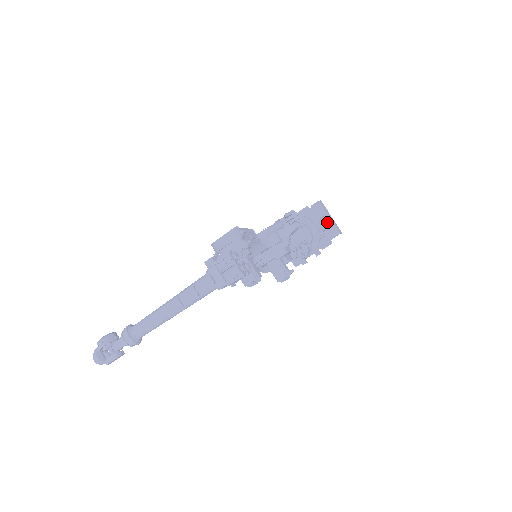
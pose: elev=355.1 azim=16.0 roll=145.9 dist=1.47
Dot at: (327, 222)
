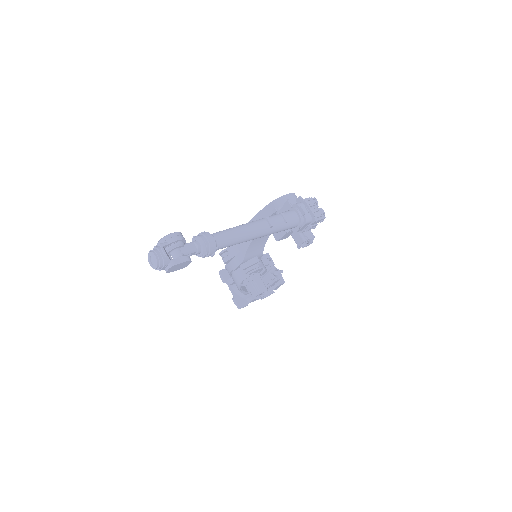
Dot at: occluded
